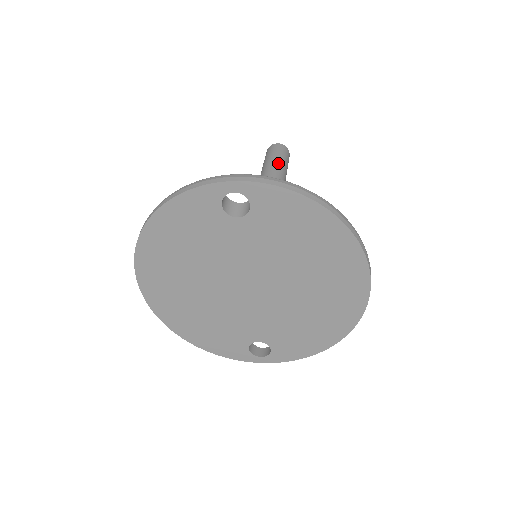
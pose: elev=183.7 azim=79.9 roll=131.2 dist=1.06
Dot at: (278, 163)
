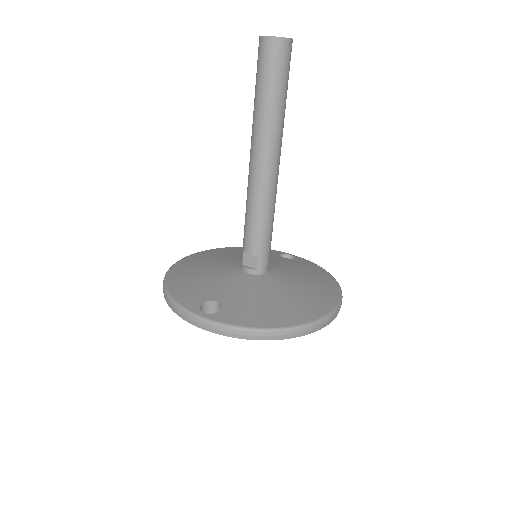
Dot at: (269, 102)
